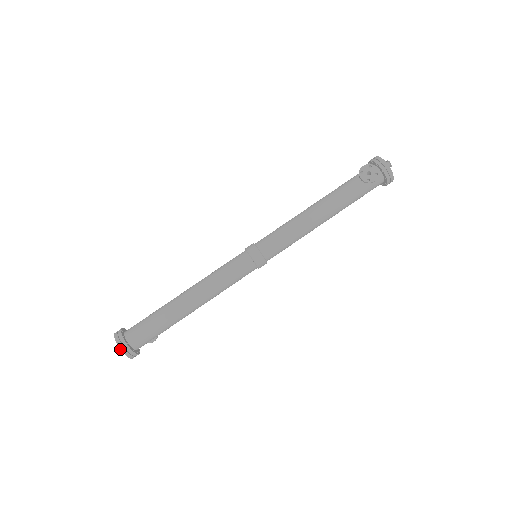
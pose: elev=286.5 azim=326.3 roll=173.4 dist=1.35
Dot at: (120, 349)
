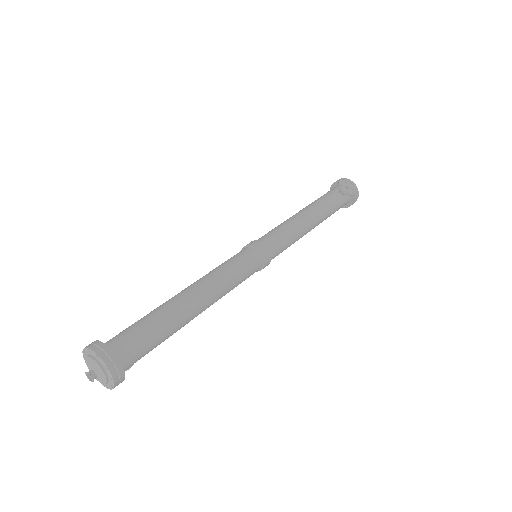
Dot at: (107, 367)
